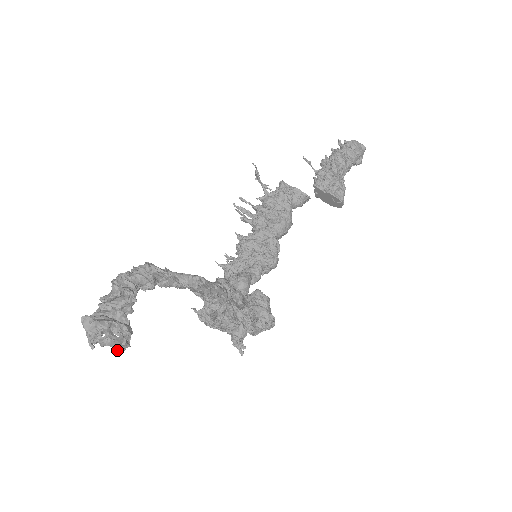
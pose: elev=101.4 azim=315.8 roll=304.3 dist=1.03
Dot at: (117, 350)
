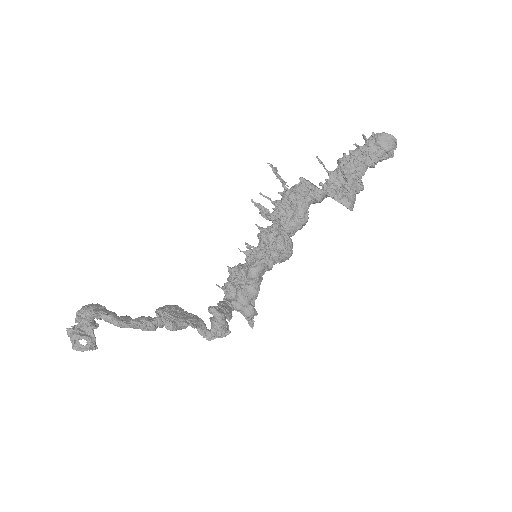
Dot at: occluded
